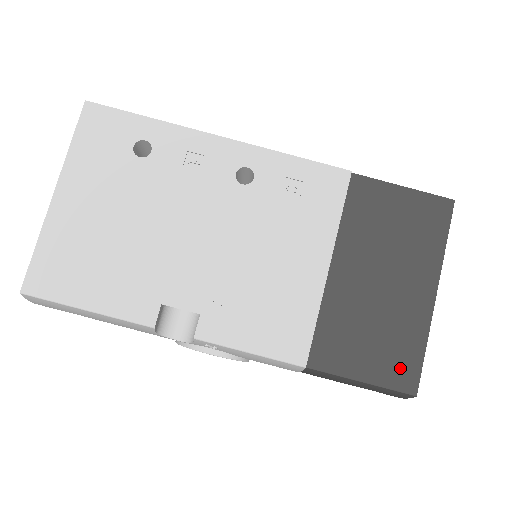
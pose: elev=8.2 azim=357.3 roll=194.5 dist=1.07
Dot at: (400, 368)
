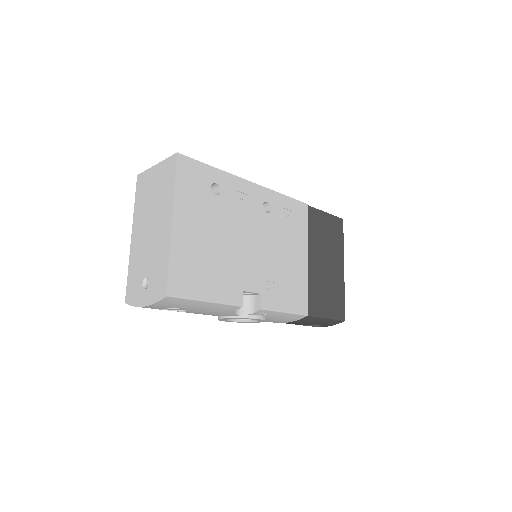
Dot at: (338, 308)
